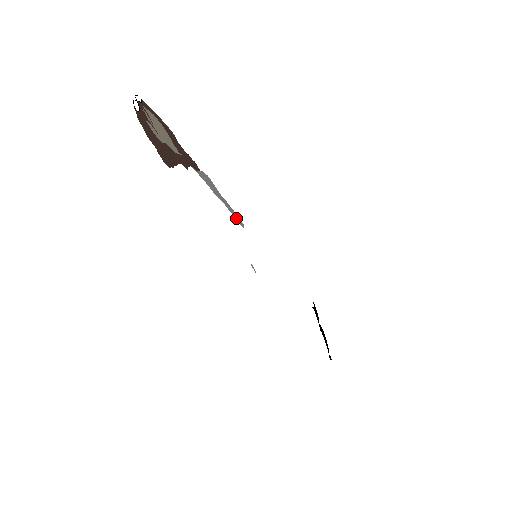
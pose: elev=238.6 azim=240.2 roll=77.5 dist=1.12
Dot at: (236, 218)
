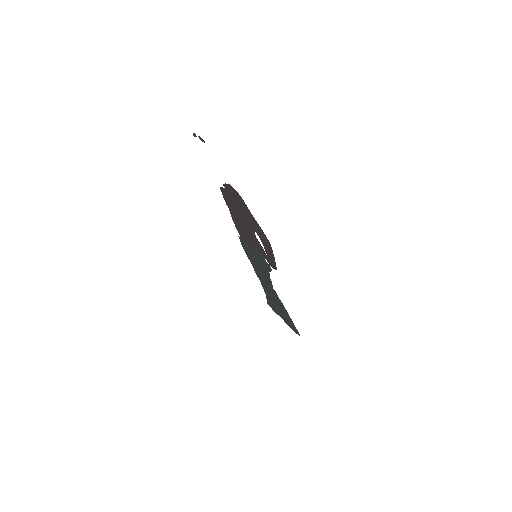
Dot at: occluded
